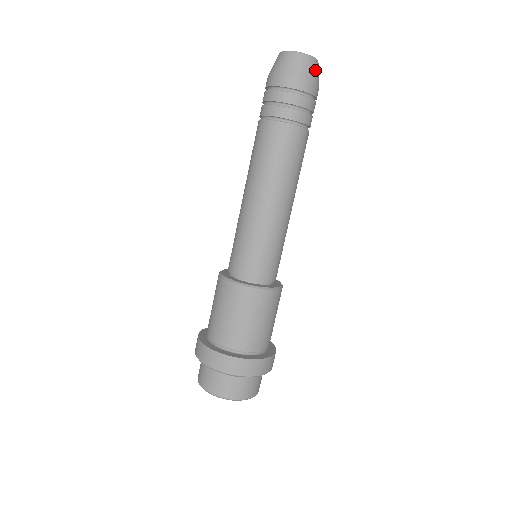
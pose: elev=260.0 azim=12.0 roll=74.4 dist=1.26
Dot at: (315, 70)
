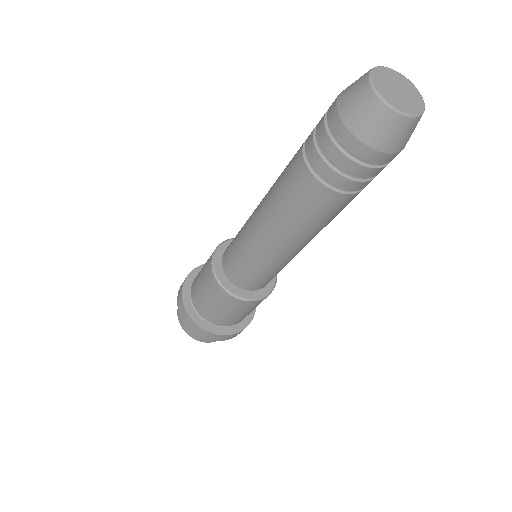
Dot at: occluded
